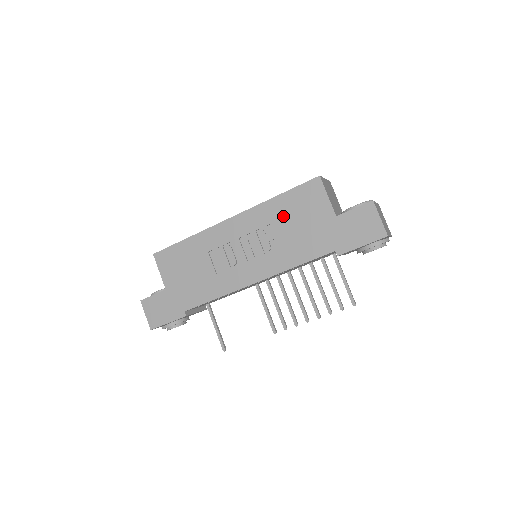
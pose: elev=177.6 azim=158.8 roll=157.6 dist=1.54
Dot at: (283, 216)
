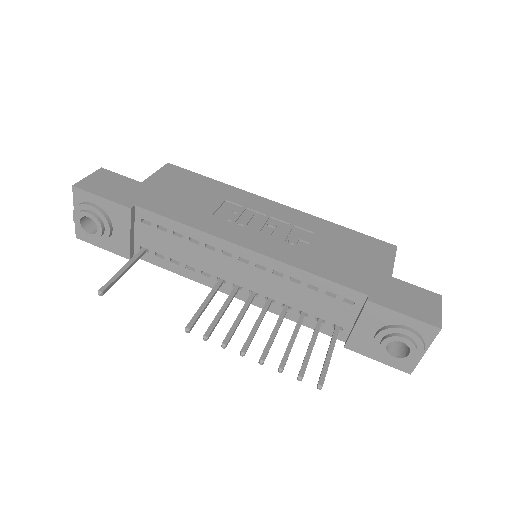
Dot at: (334, 238)
